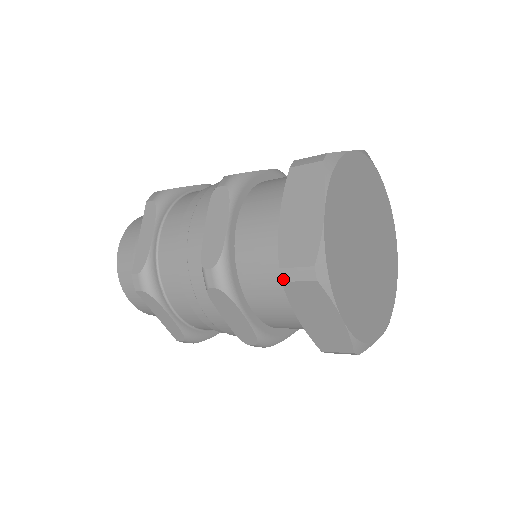
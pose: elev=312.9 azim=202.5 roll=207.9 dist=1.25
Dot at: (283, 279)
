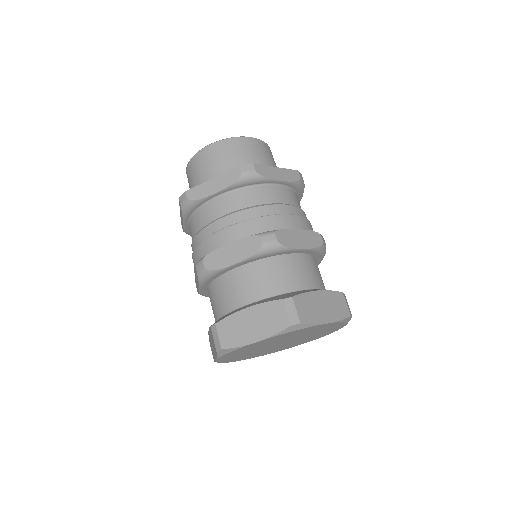
Dot at: (212, 327)
